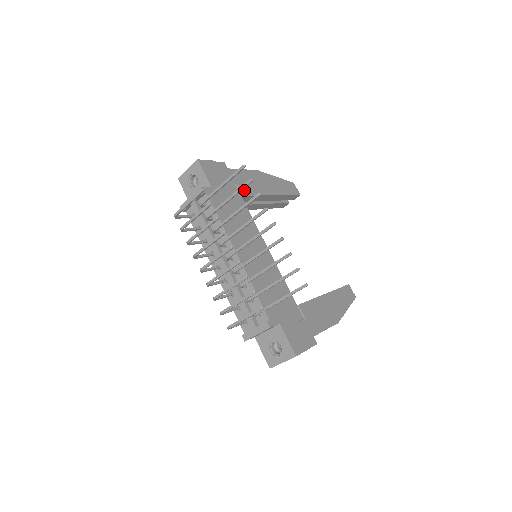
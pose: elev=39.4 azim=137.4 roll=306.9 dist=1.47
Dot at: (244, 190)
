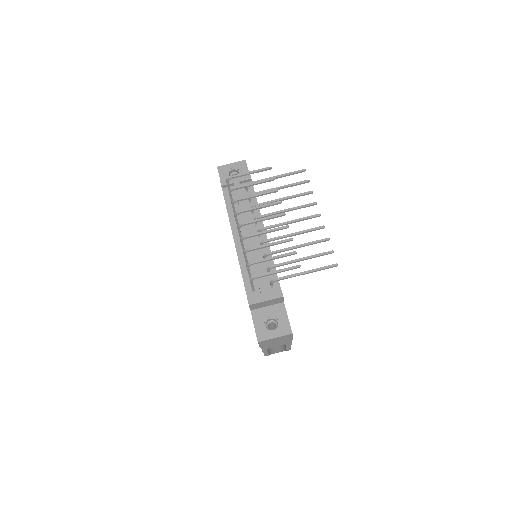
Dot at: occluded
